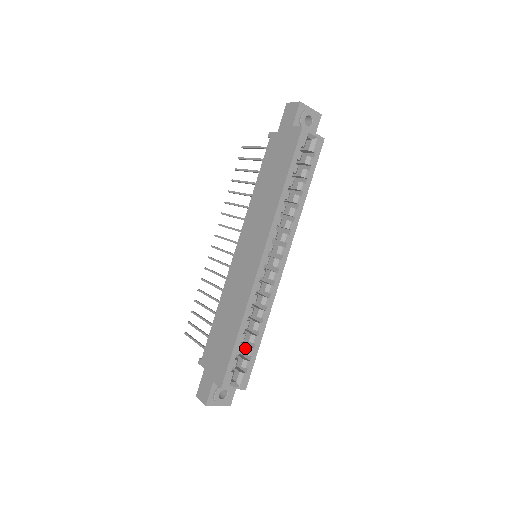
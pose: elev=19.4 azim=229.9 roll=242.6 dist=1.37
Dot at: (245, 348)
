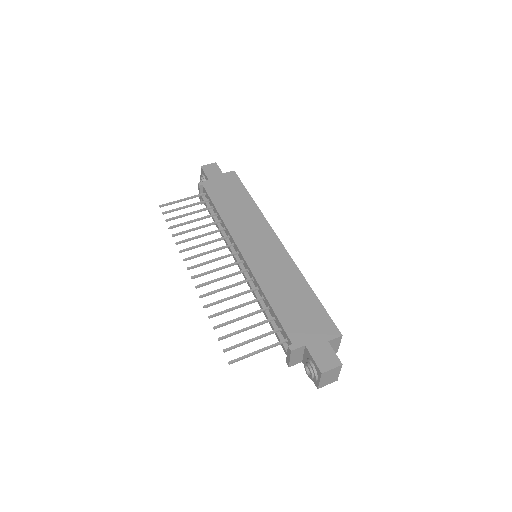
Dot at: occluded
